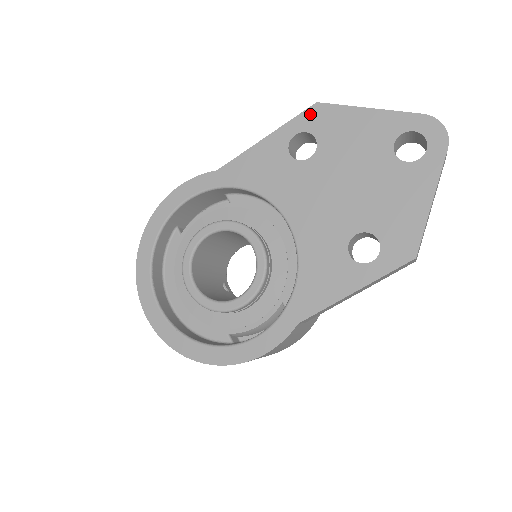
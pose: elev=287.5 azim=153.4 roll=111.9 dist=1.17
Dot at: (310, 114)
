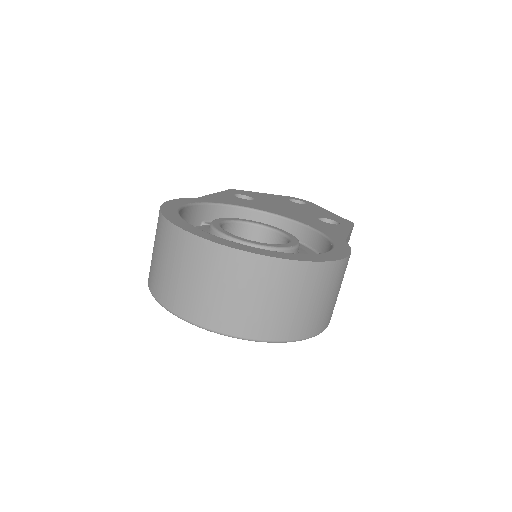
Dot at: (233, 191)
